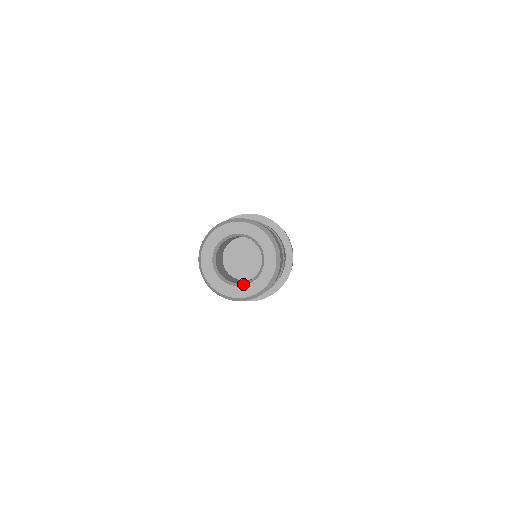
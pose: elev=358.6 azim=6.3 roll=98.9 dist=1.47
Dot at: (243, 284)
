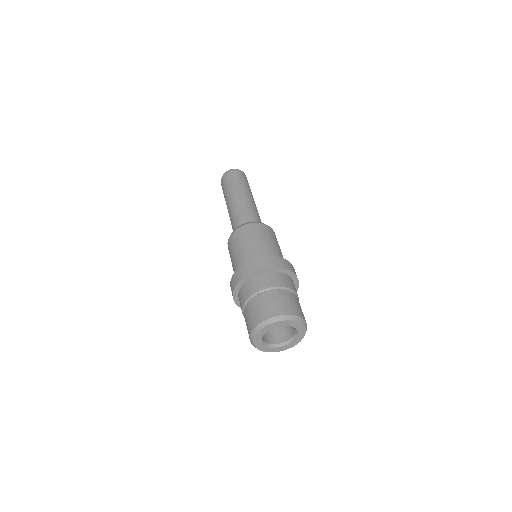
Dot at: (274, 346)
